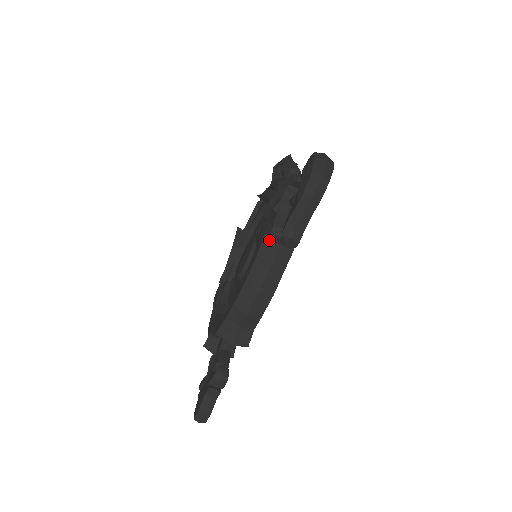
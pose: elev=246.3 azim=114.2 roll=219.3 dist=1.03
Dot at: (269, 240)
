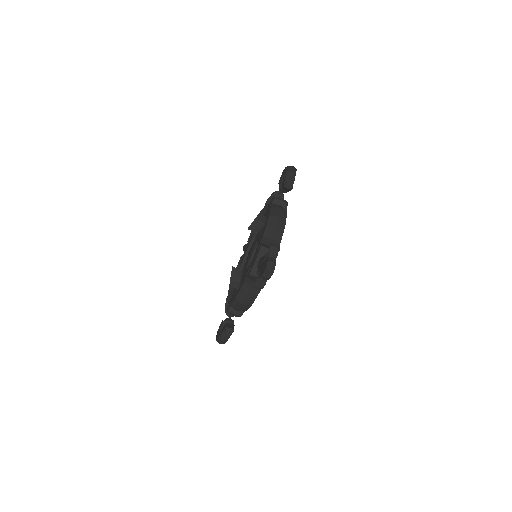
Dot at: (274, 204)
